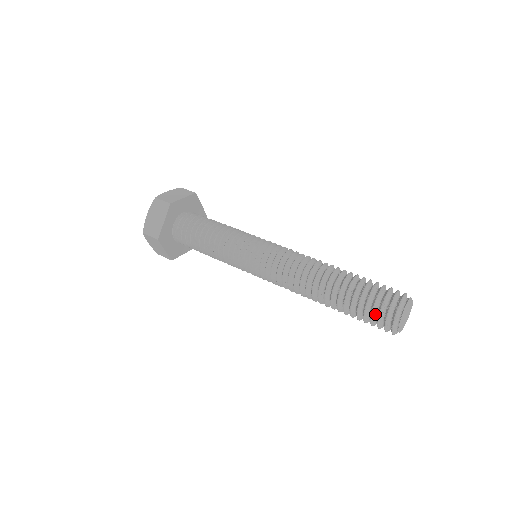
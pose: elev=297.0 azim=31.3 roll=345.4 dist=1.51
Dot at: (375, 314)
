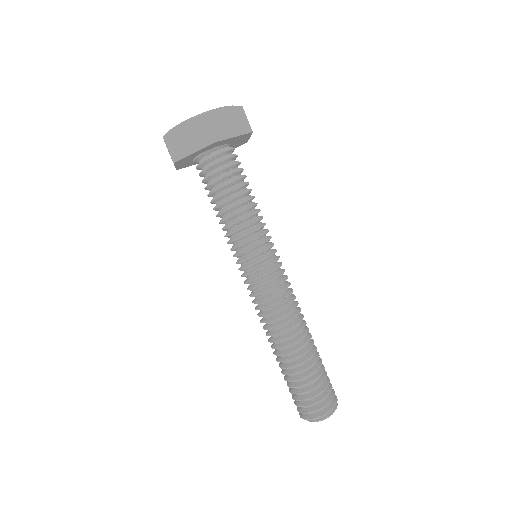
Dot at: (301, 400)
